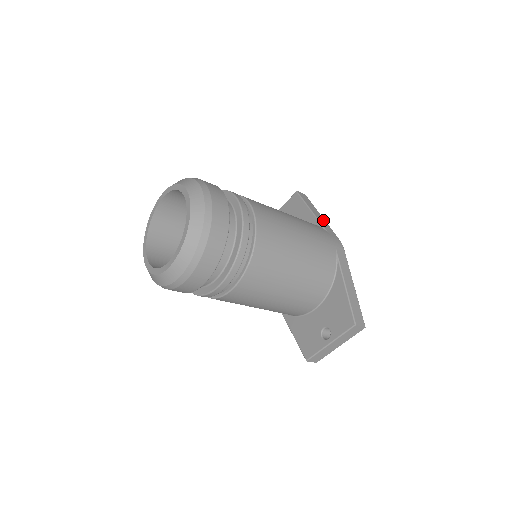
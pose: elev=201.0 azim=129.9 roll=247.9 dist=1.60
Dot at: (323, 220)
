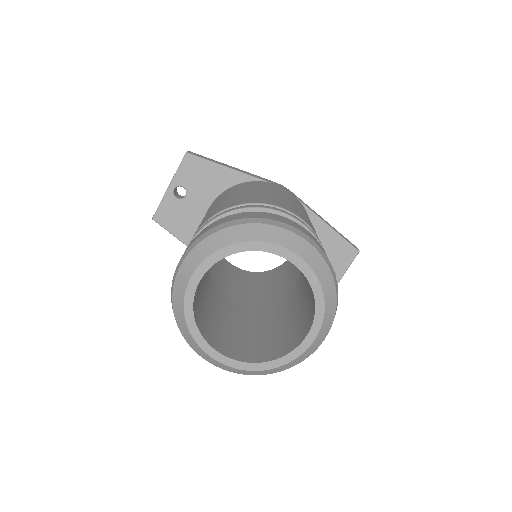
Dot at: (244, 171)
